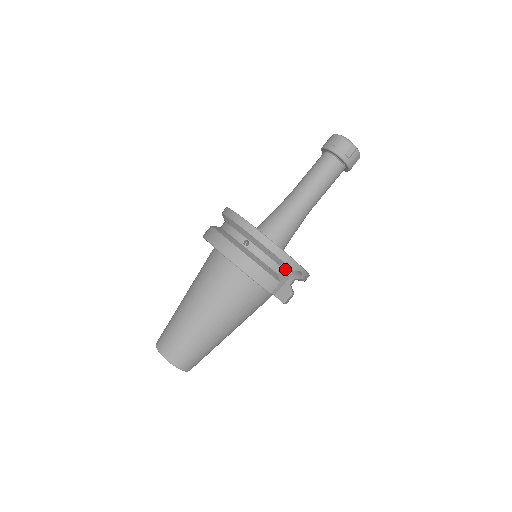
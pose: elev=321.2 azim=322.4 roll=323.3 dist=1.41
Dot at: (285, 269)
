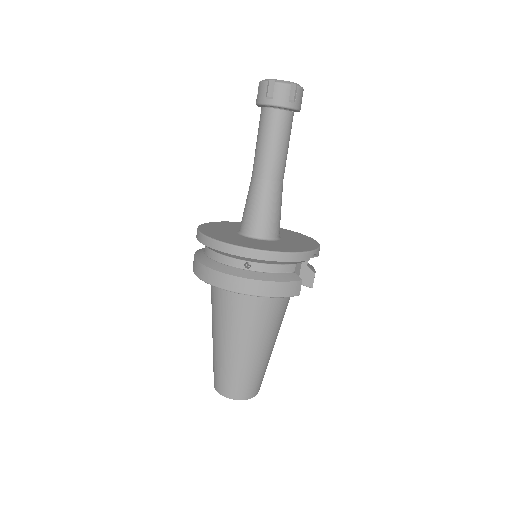
Dot at: occluded
